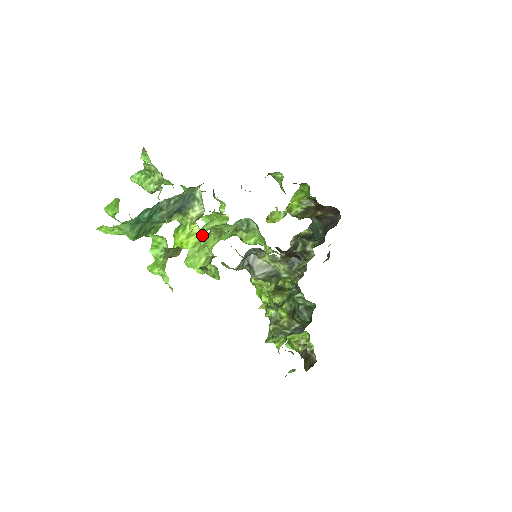
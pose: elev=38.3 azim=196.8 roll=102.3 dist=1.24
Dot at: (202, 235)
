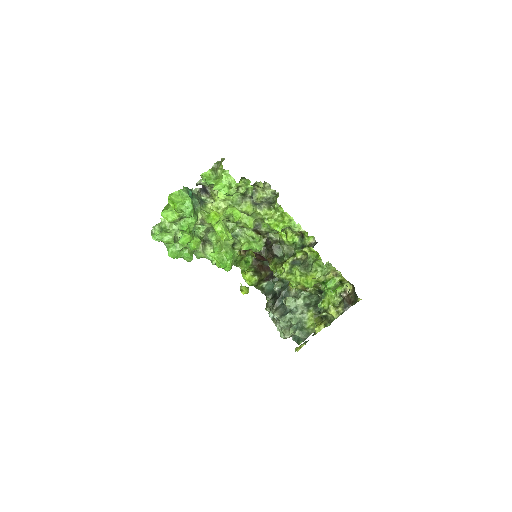
Dot at: (222, 210)
